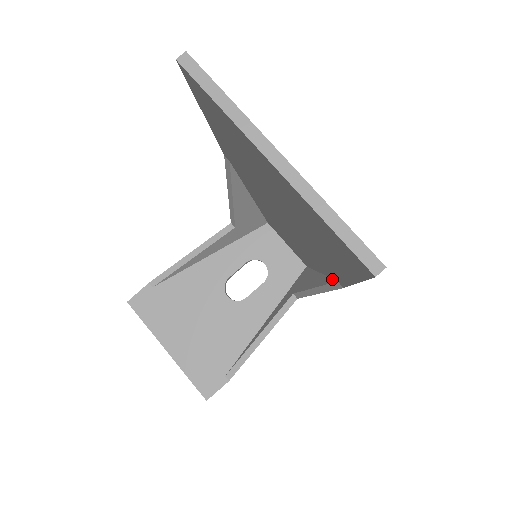
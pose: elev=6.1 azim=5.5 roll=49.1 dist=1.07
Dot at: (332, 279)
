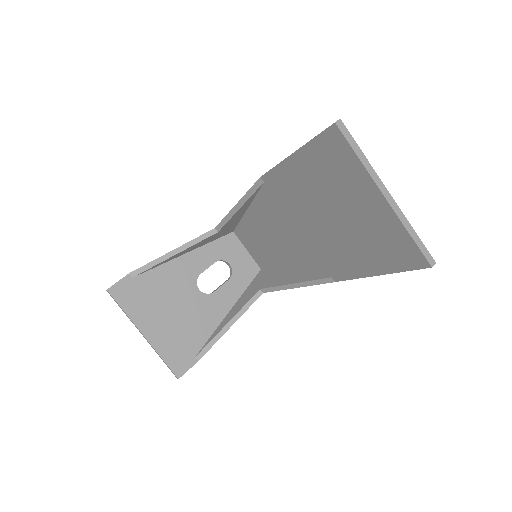
Dot at: (321, 276)
